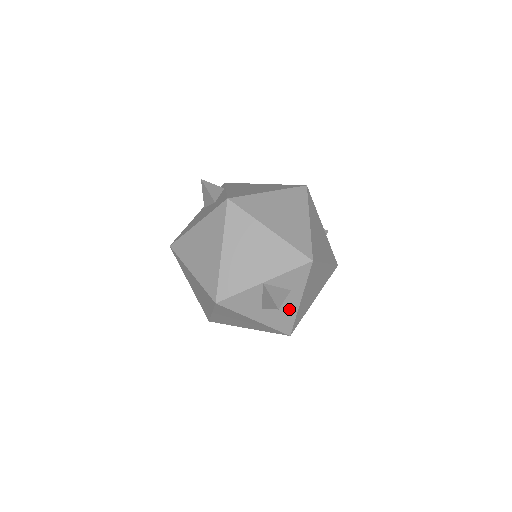
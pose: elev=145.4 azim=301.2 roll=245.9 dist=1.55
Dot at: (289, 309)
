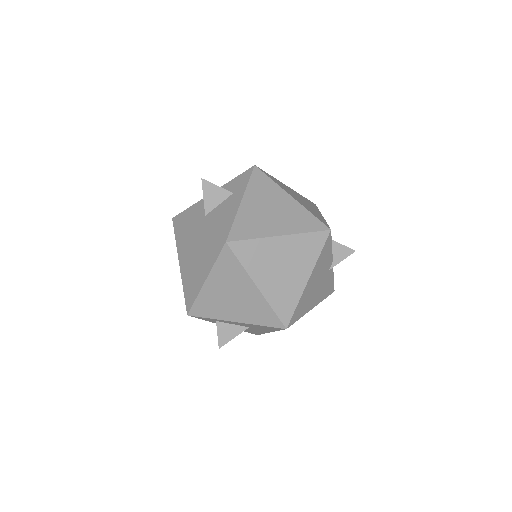
Dot at: (229, 212)
